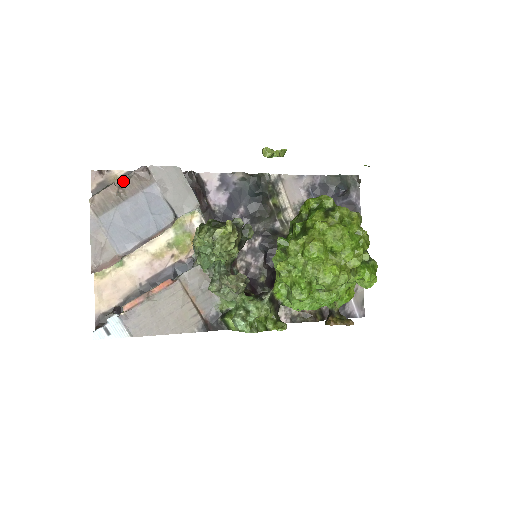
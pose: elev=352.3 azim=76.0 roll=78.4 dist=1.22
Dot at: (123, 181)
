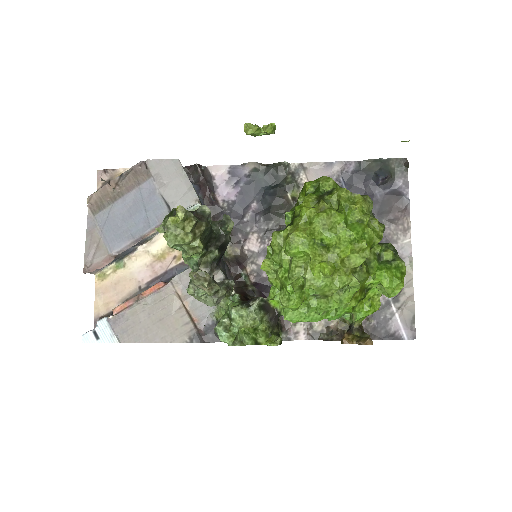
Dot at: (121, 178)
